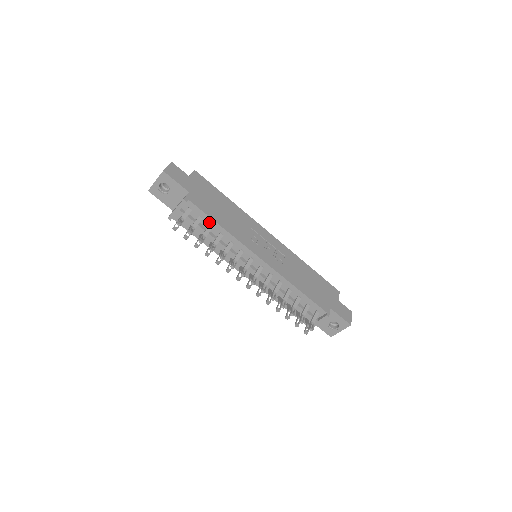
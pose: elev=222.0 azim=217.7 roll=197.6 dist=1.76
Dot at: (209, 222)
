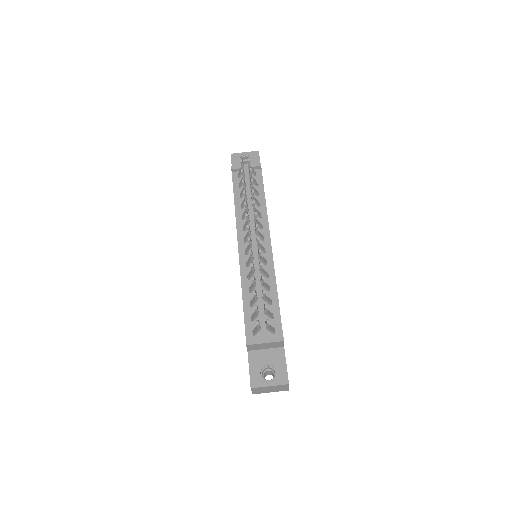
Dot at: (259, 191)
